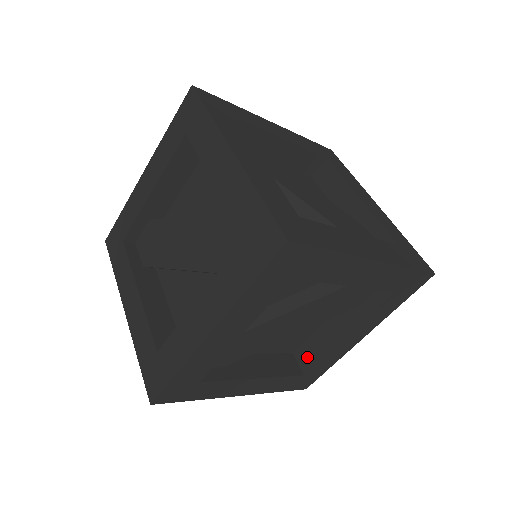
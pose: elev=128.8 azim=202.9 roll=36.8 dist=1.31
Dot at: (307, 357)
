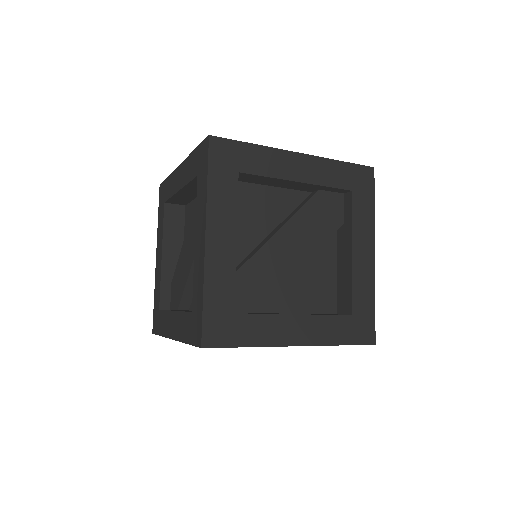
Dot at: (344, 301)
